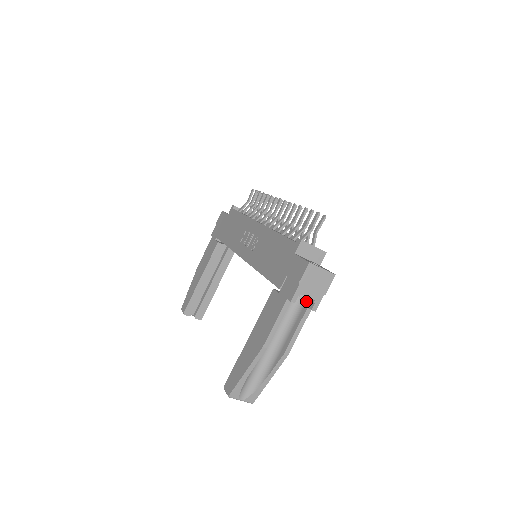
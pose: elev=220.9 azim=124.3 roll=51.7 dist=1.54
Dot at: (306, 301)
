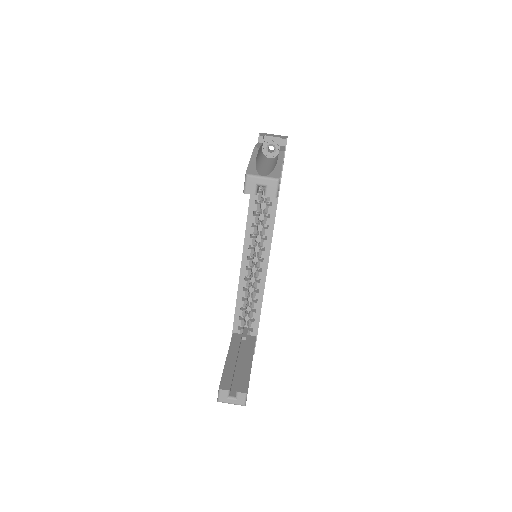
Dot at: occluded
